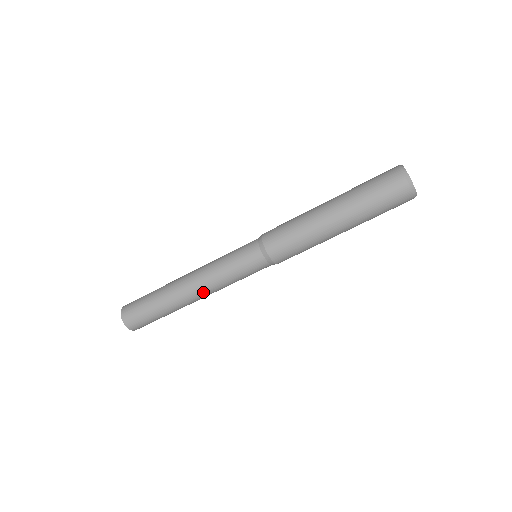
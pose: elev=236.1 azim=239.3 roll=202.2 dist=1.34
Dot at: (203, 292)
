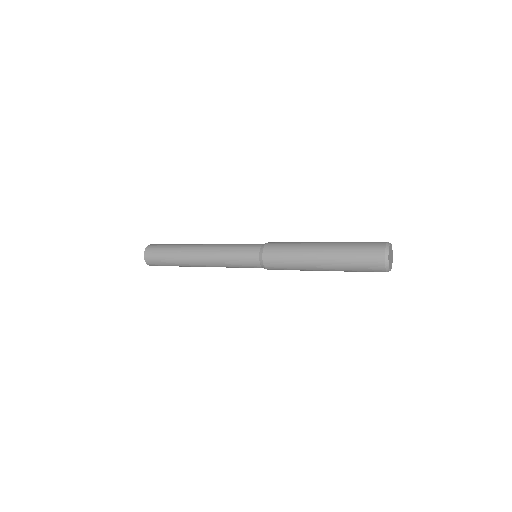
Dot at: occluded
